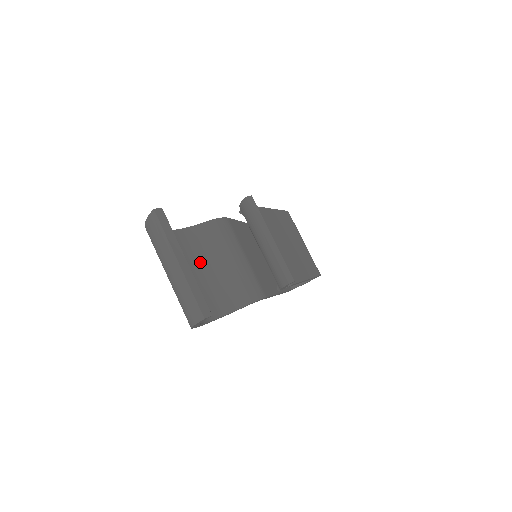
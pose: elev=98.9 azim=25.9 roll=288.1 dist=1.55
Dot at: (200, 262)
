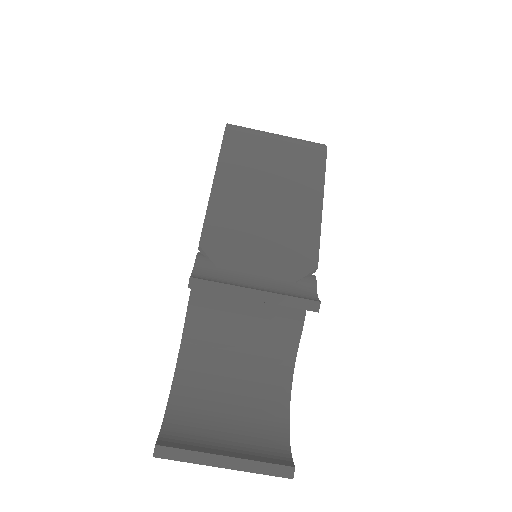
Dot at: (226, 352)
